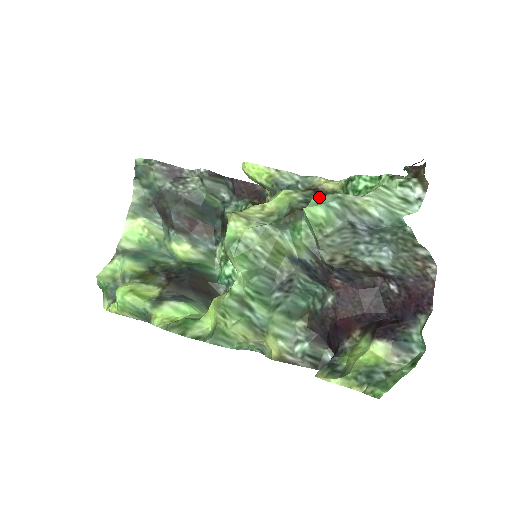
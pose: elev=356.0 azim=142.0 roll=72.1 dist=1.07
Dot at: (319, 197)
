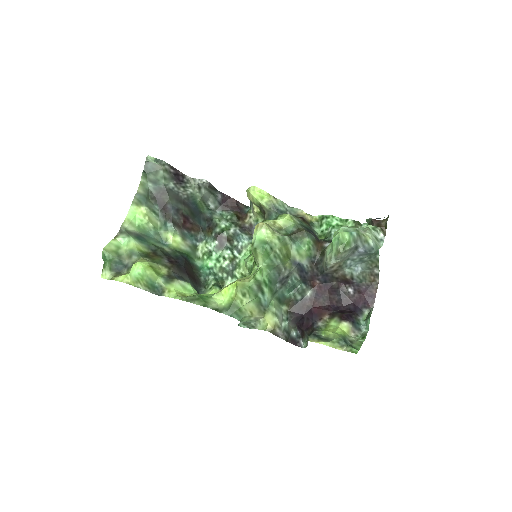
Dot at: (345, 227)
